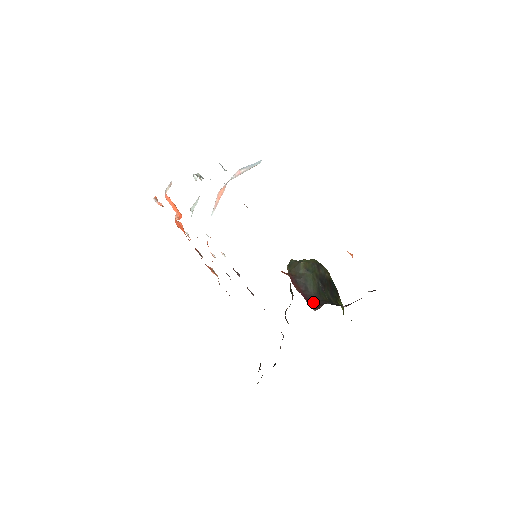
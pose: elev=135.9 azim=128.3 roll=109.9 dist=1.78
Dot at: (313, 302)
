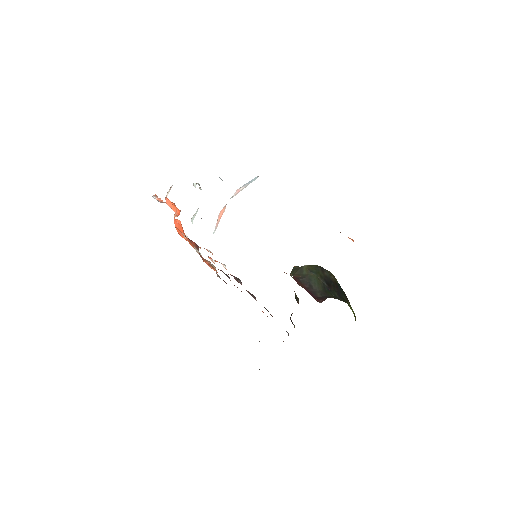
Dot at: (319, 297)
